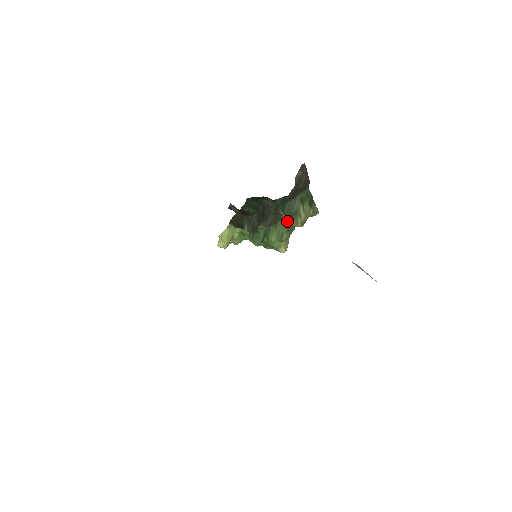
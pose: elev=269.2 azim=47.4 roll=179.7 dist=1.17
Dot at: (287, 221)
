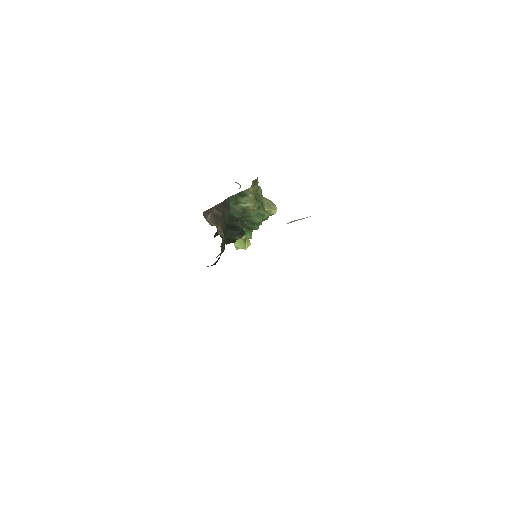
Dot at: occluded
